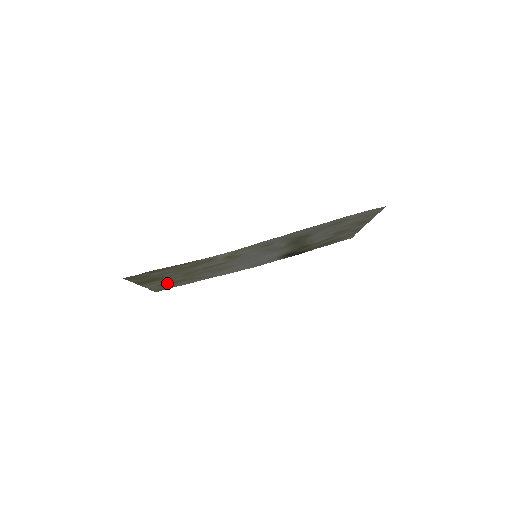
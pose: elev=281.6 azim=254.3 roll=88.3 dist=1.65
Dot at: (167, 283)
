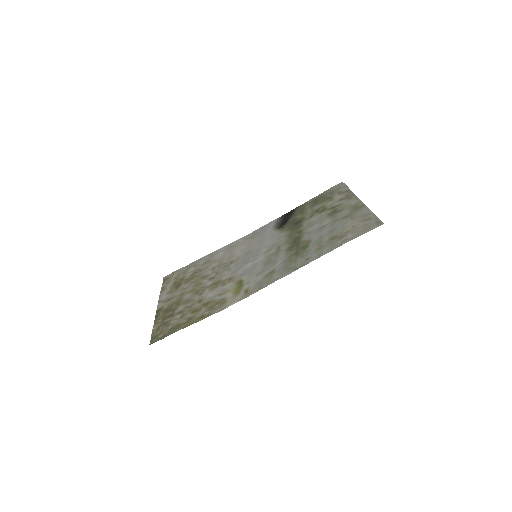
Dot at: (176, 286)
